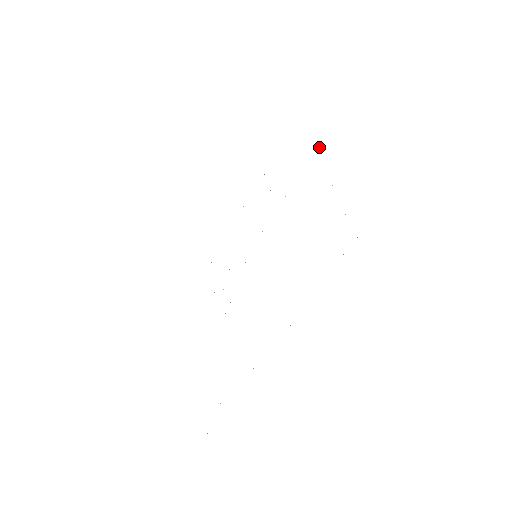
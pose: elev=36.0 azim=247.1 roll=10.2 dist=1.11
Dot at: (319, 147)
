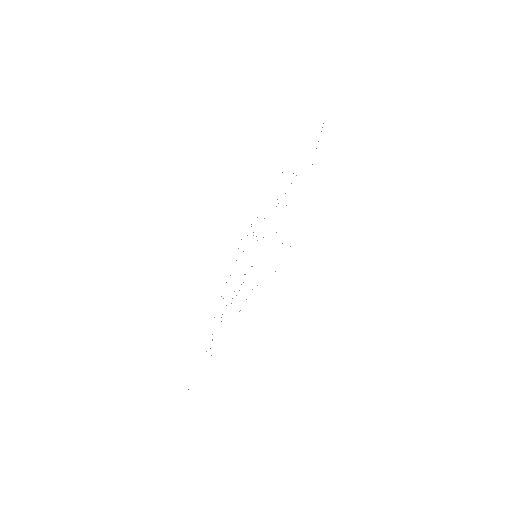
Dot at: occluded
